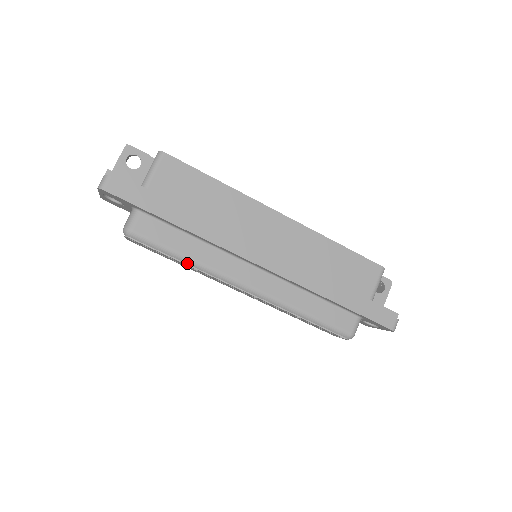
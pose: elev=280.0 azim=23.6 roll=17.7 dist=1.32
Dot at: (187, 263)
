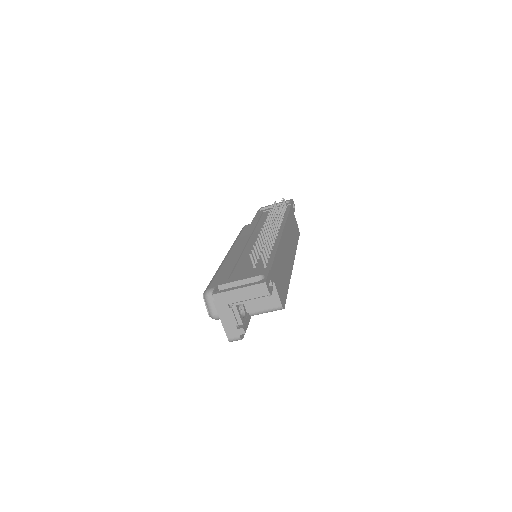
Dot at: occluded
